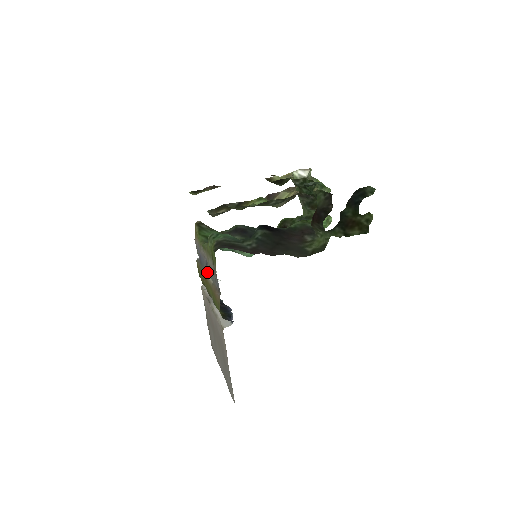
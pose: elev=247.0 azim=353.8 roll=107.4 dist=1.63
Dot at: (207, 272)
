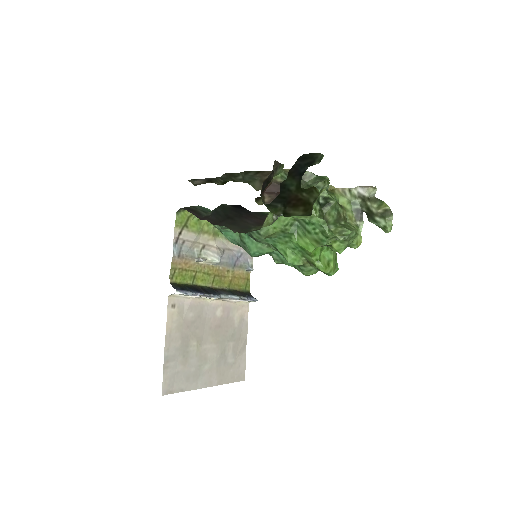
Dot at: occluded
